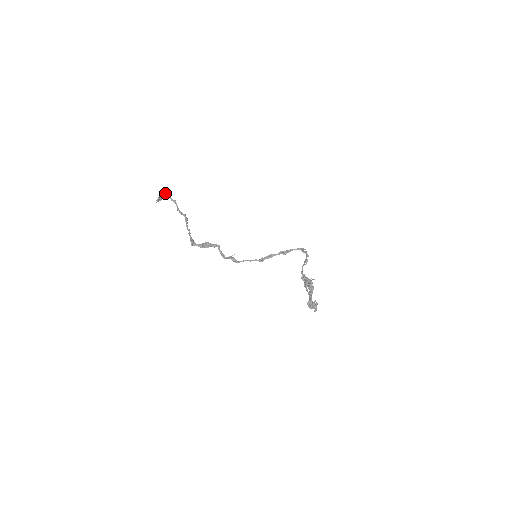
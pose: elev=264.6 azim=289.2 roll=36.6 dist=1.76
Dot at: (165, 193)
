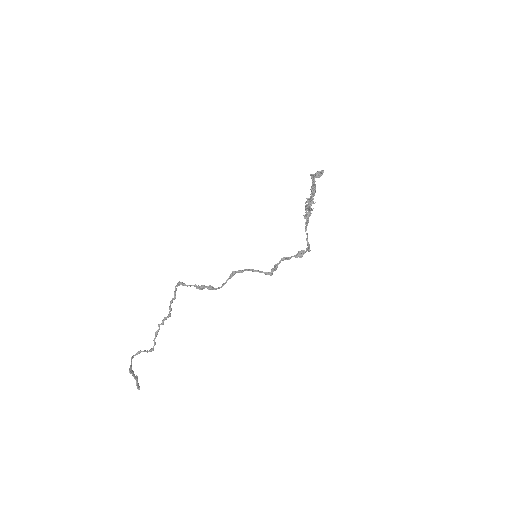
Dot at: (138, 387)
